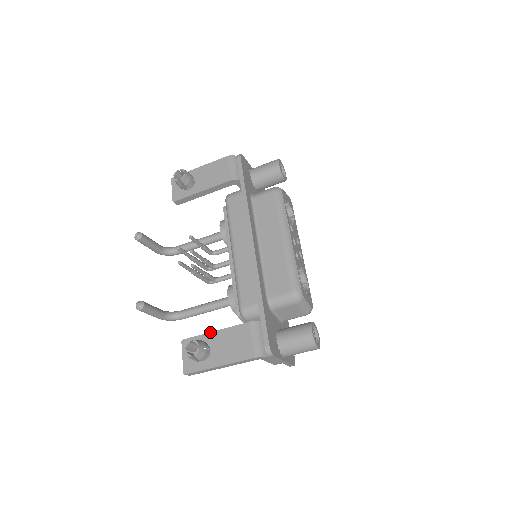
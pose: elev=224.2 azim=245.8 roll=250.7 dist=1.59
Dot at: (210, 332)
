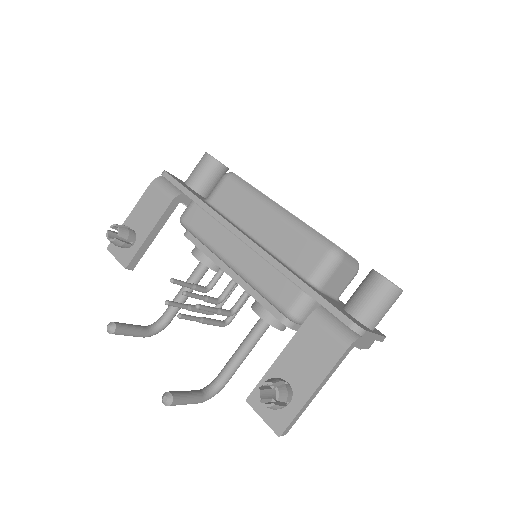
Dot at: (272, 364)
